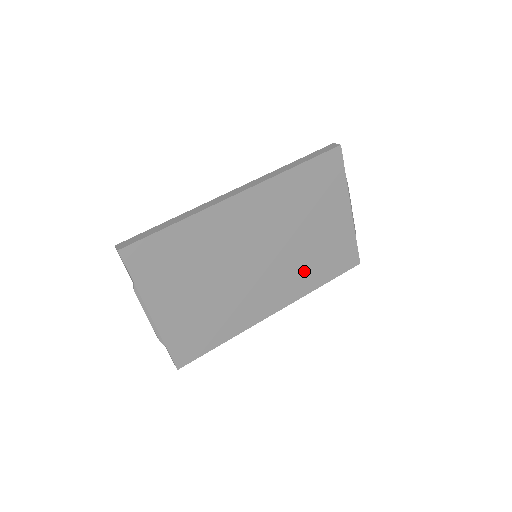
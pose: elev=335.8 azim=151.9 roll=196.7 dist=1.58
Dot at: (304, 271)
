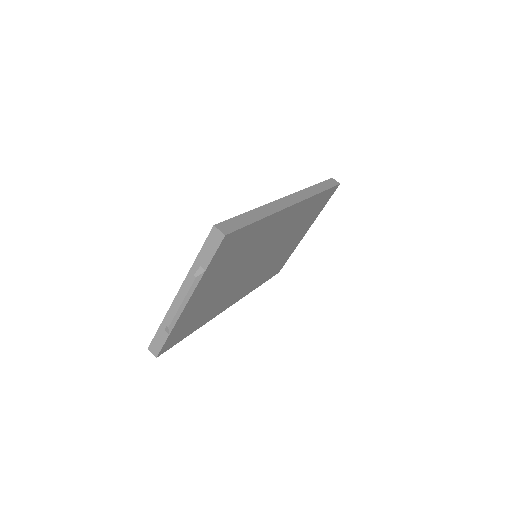
Dot at: (263, 274)
